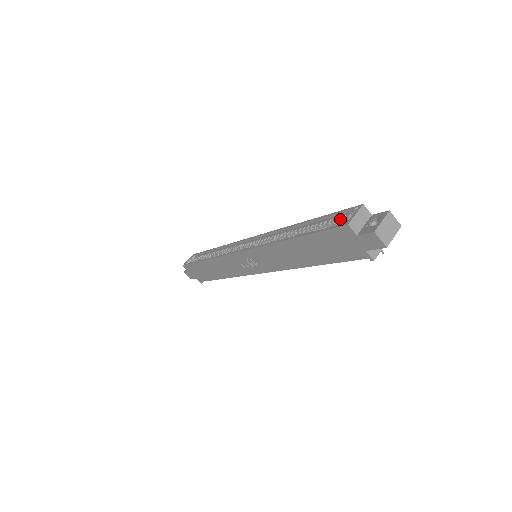
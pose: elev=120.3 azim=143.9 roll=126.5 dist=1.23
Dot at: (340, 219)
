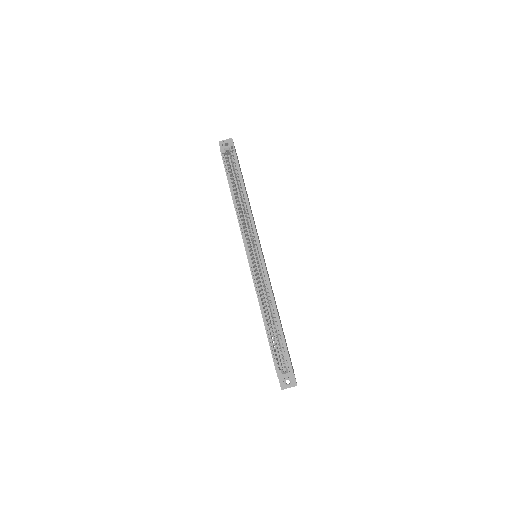
Dot at: (284, 357)
